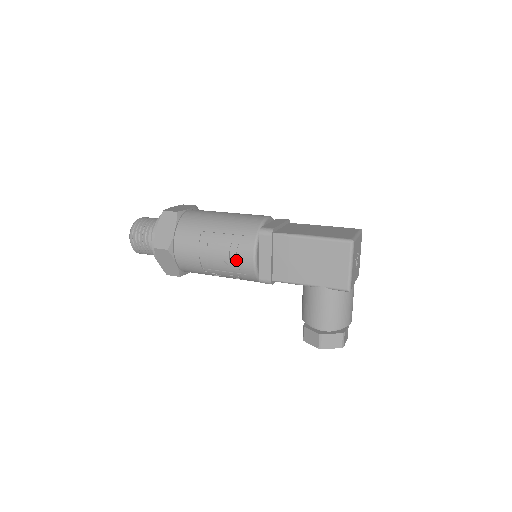
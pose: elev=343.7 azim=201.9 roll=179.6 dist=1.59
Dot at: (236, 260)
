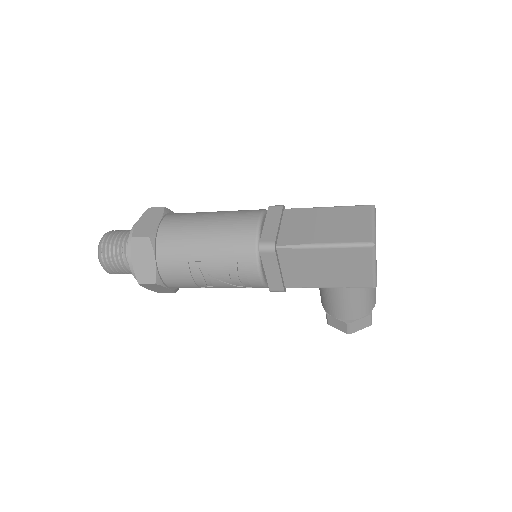
Dot at: (239, 281)
